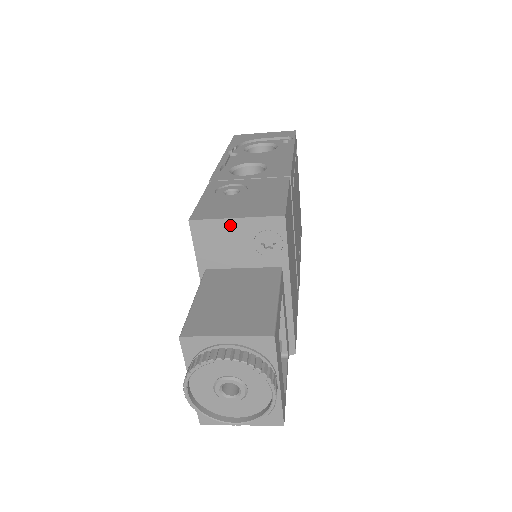
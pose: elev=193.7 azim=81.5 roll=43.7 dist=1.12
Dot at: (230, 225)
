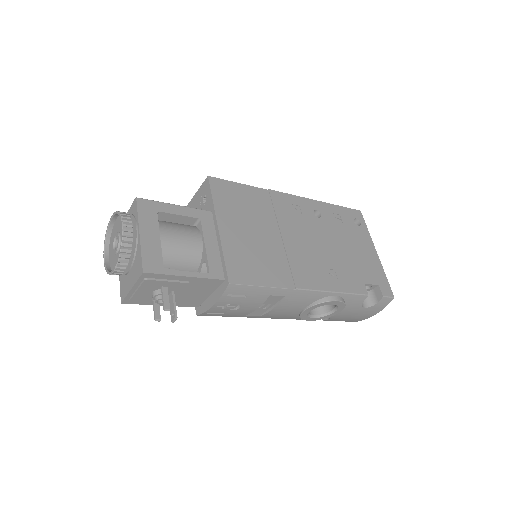
Dot at: (193, 202)
